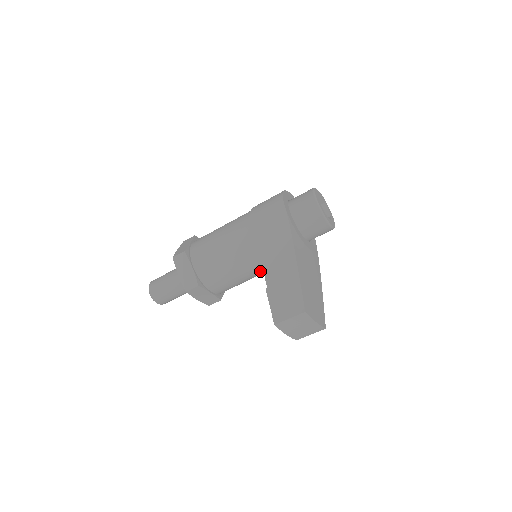
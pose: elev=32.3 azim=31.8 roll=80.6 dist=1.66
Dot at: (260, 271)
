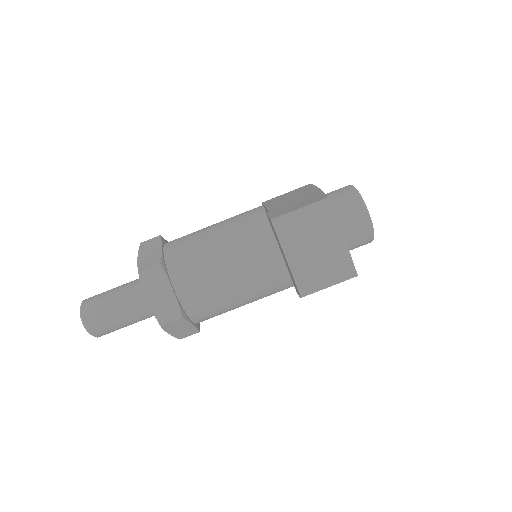
Dot at: (257, 268)
